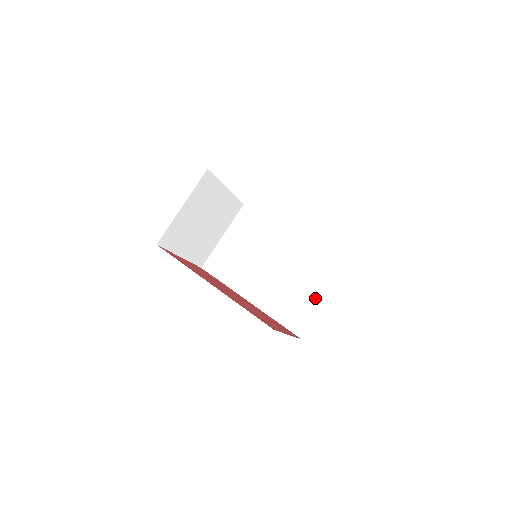
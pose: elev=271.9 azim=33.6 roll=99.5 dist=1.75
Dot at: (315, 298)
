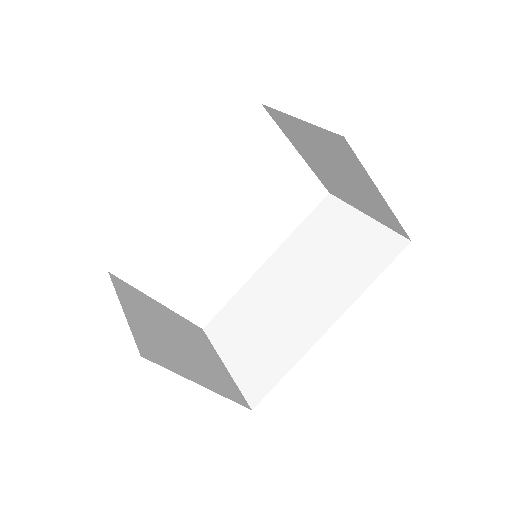
Dot at: (355, 228)
